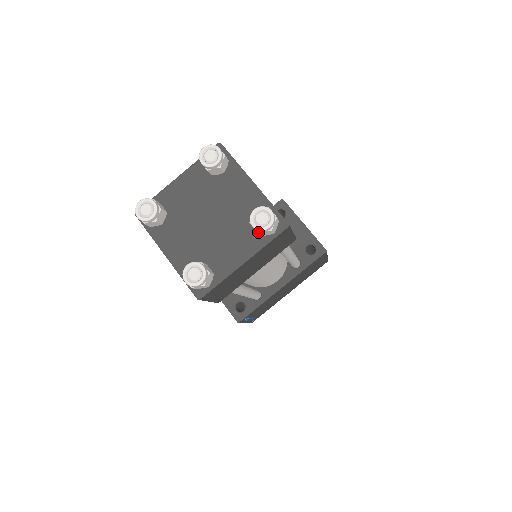
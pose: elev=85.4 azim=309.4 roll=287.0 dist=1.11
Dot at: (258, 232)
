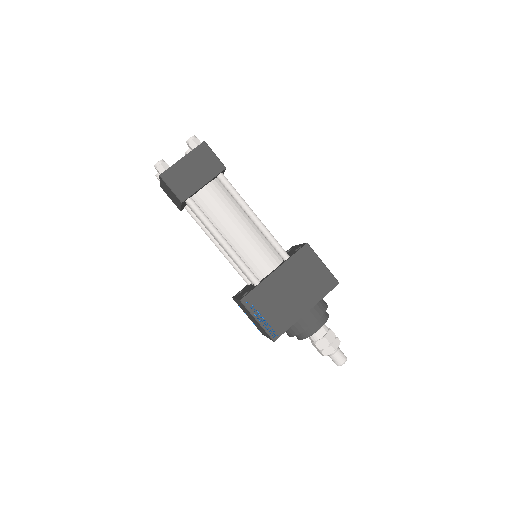
Dot at: (188, 144)
